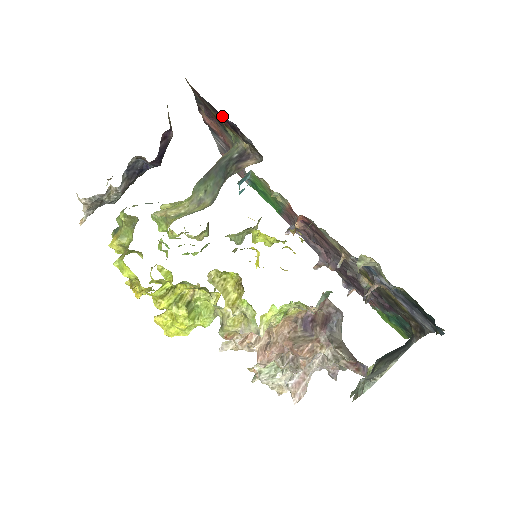
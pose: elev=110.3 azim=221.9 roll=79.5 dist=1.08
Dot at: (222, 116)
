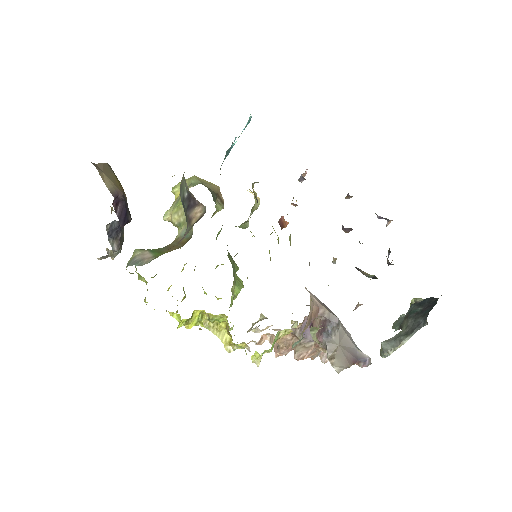
Dot at: occluded
